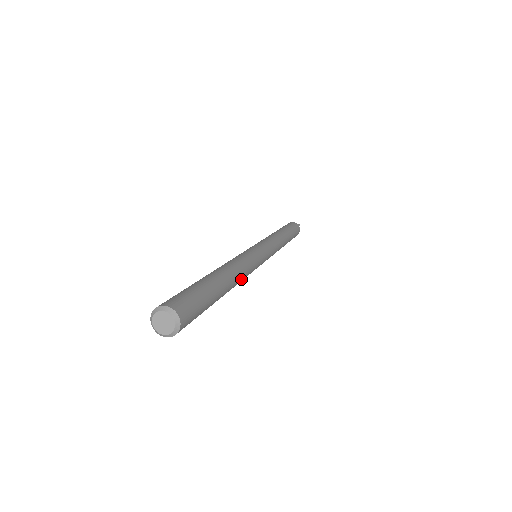
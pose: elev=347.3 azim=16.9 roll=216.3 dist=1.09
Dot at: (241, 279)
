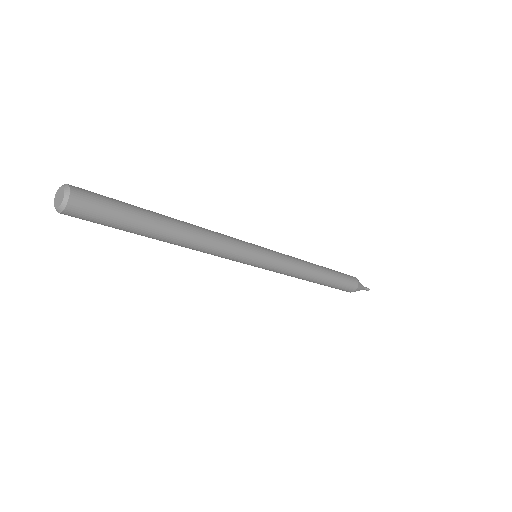
Dot at: (205, 232)
